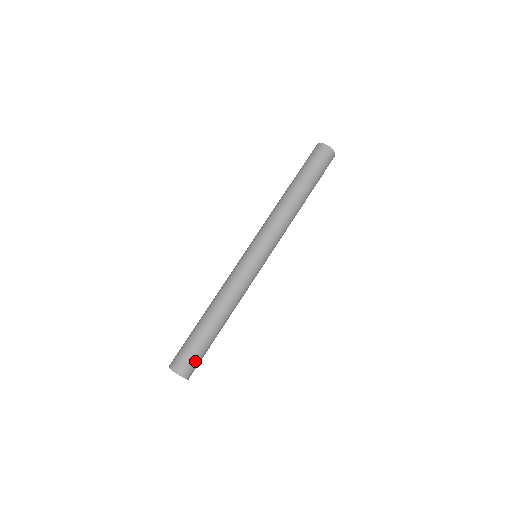
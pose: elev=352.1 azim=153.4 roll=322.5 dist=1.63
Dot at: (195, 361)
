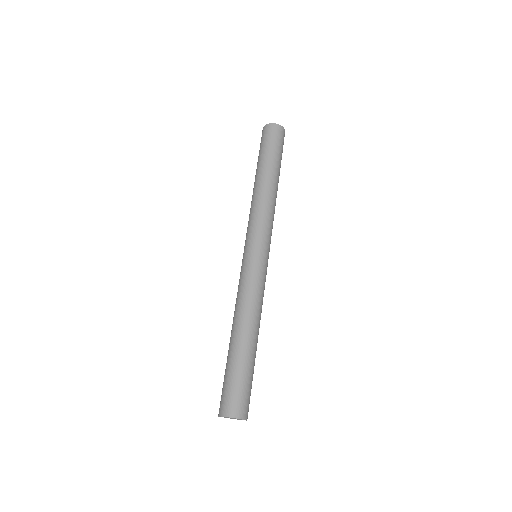
Dot at: (250, 395)
